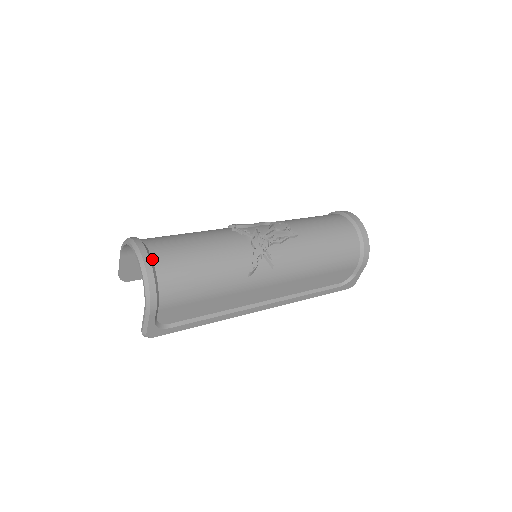
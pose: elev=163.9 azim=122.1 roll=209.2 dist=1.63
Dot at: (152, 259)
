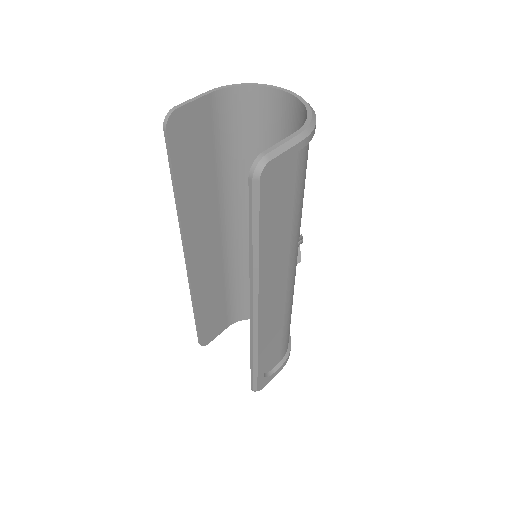
Dot at: occluded
